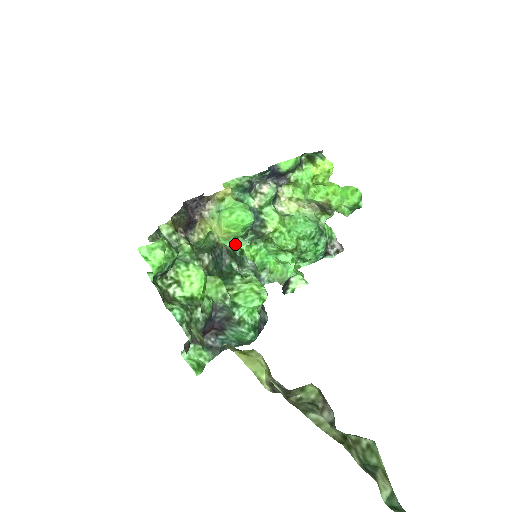
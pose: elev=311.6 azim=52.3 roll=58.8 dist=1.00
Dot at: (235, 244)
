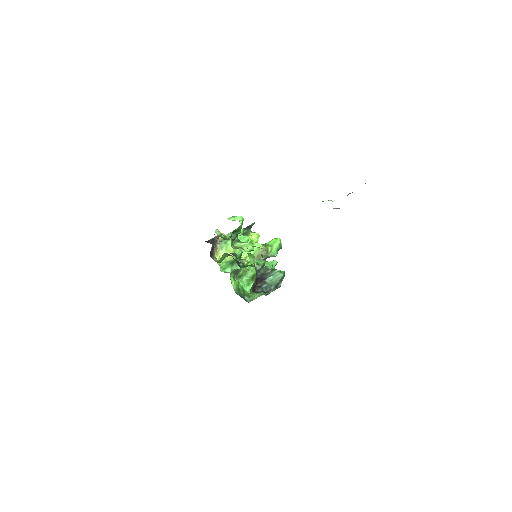
Dot at: (232, 269)
